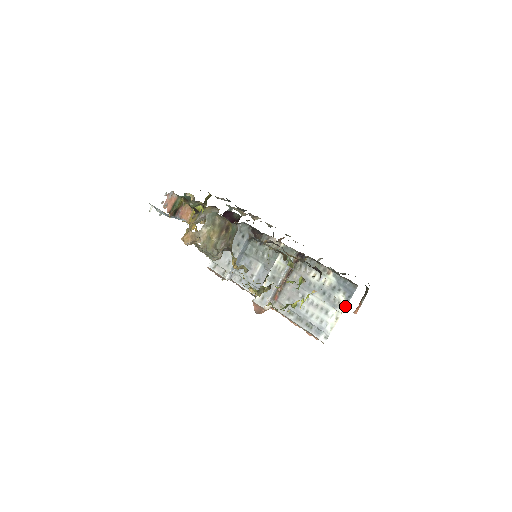
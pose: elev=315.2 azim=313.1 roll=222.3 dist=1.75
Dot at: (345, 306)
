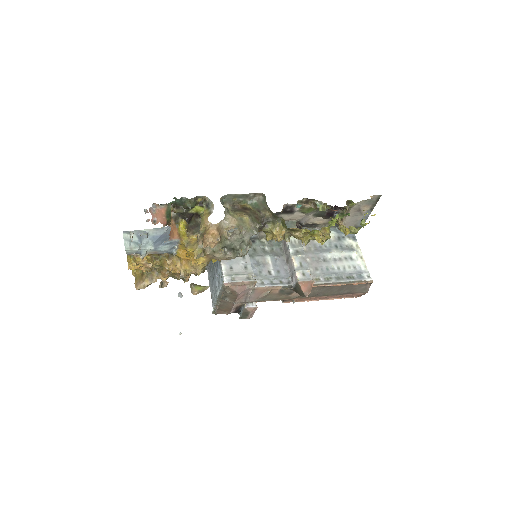
Dot at: (358, 245)
